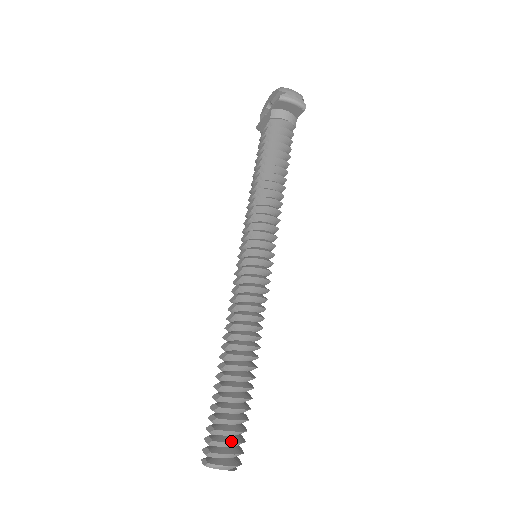
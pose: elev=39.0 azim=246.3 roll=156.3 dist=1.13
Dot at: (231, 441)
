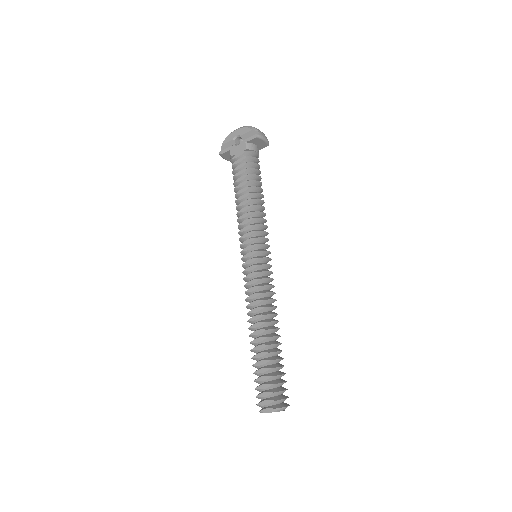
Dot at: (284, 389)
